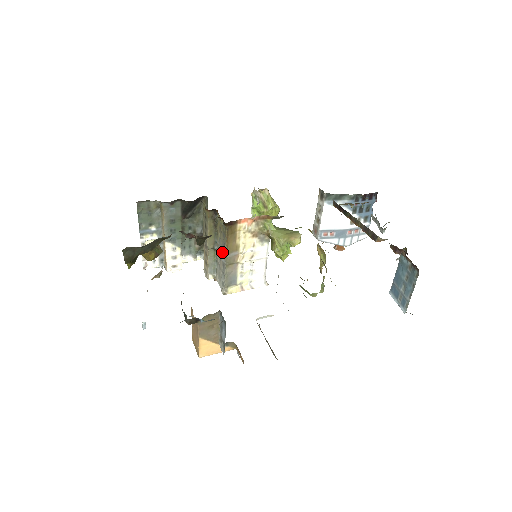
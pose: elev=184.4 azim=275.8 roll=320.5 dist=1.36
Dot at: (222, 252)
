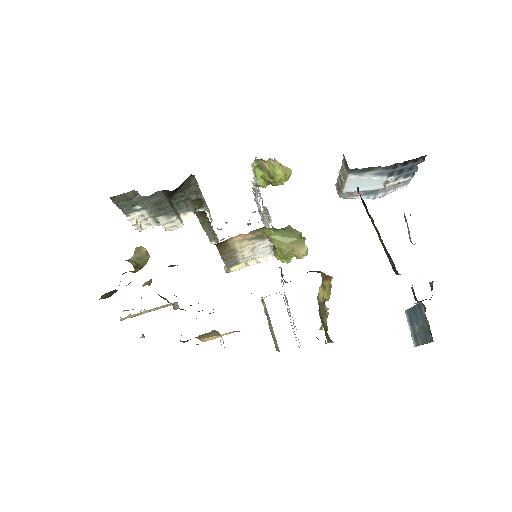
Dot at: occluded
